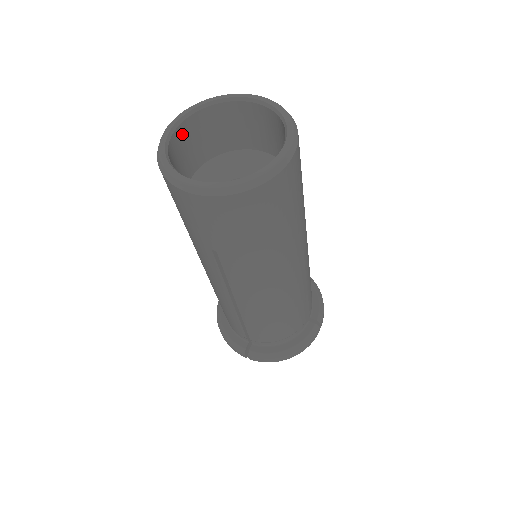
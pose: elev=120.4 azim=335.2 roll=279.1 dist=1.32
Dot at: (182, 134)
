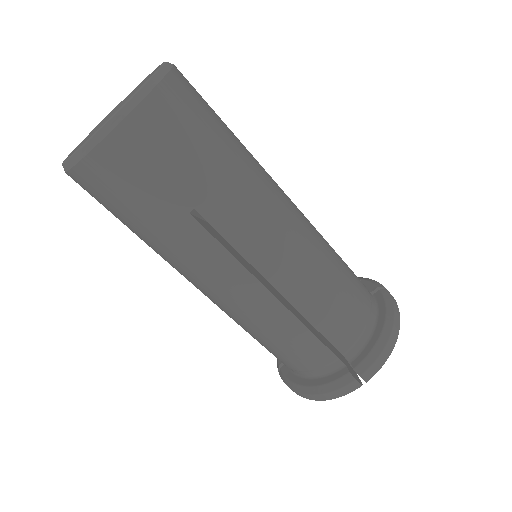
Dot at: occluded
